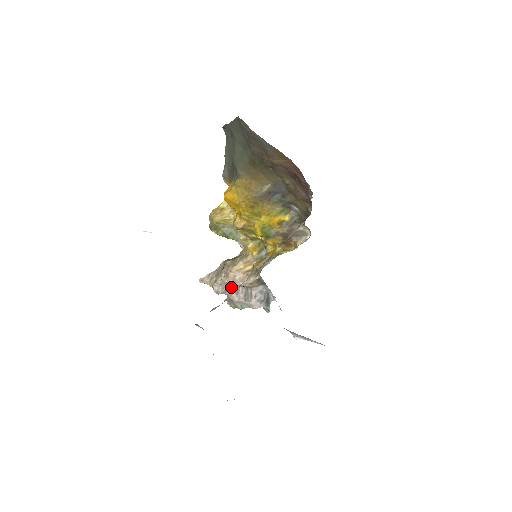
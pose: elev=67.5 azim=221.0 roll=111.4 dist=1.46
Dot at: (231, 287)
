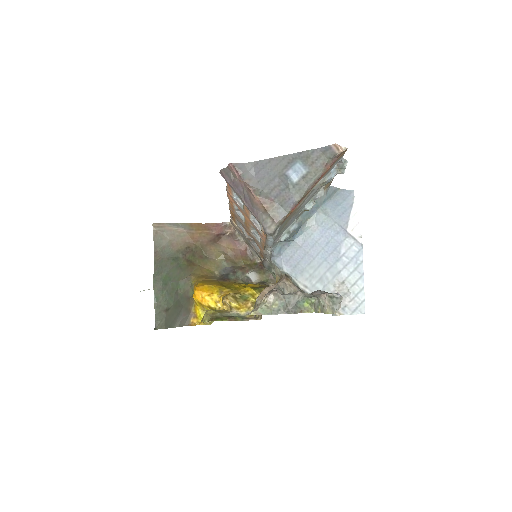
Dot at: (278, 289)
